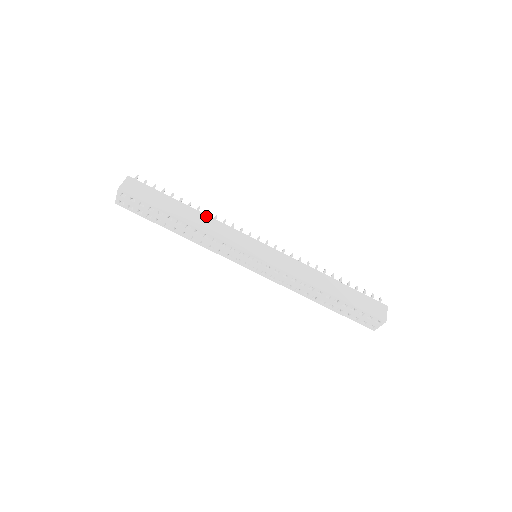
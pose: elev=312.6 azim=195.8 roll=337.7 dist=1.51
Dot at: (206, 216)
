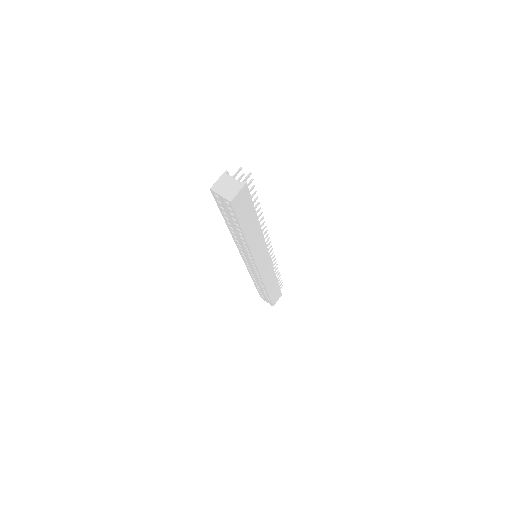
Dot at: (260, 231)
